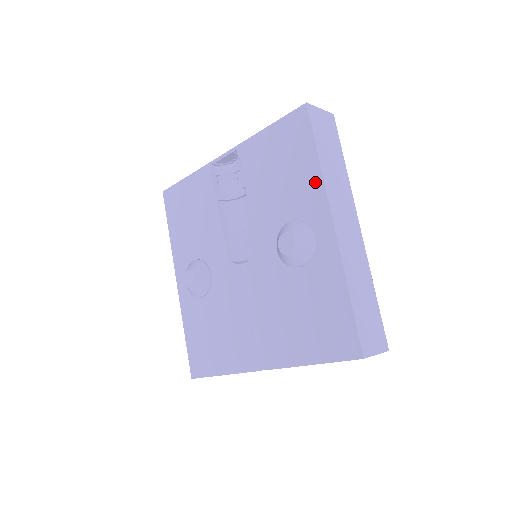
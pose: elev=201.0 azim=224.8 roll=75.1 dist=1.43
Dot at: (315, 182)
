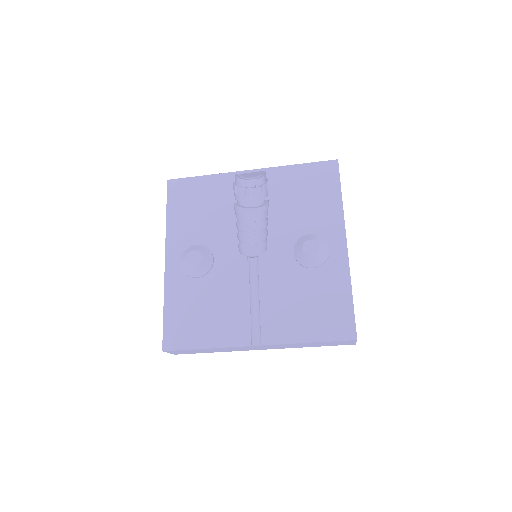
Dot at: (336, 212)
